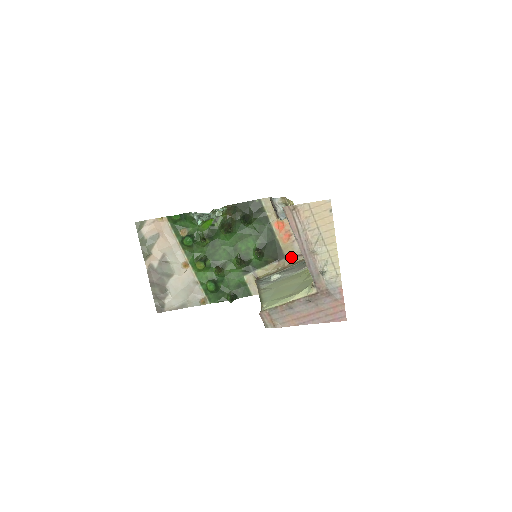
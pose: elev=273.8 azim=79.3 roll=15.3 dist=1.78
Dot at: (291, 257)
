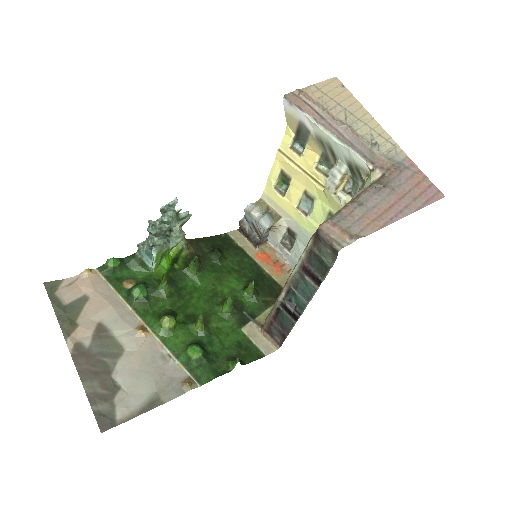
Dot at: occluded
